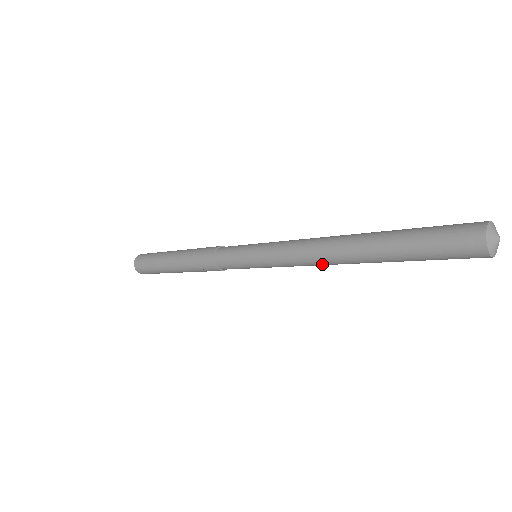
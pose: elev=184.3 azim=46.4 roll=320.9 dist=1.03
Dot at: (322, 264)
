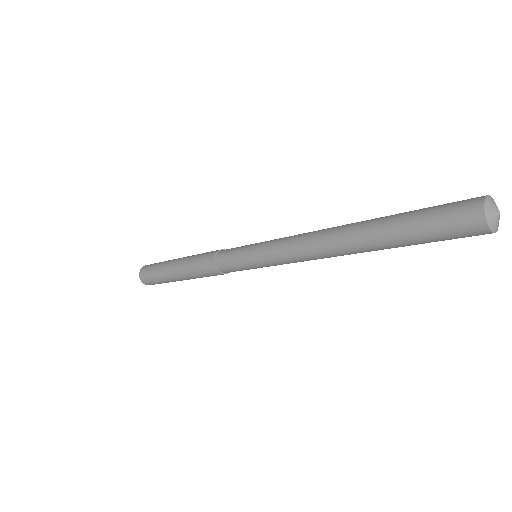
Dot at: (315, 249)
